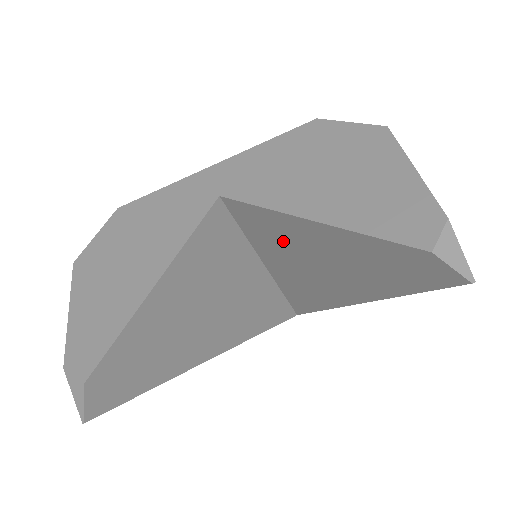
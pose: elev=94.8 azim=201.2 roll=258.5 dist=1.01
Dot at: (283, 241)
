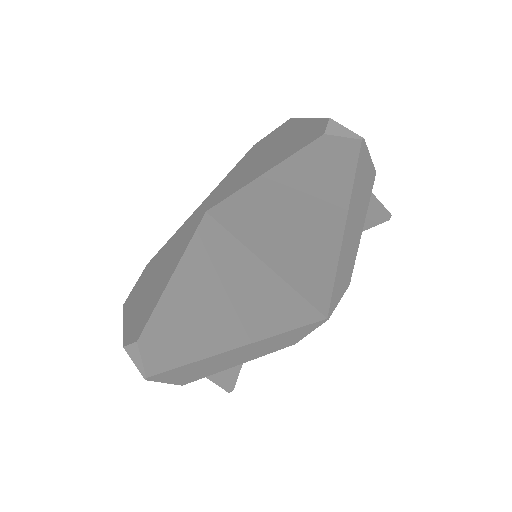
Dot at: (261, 221)
